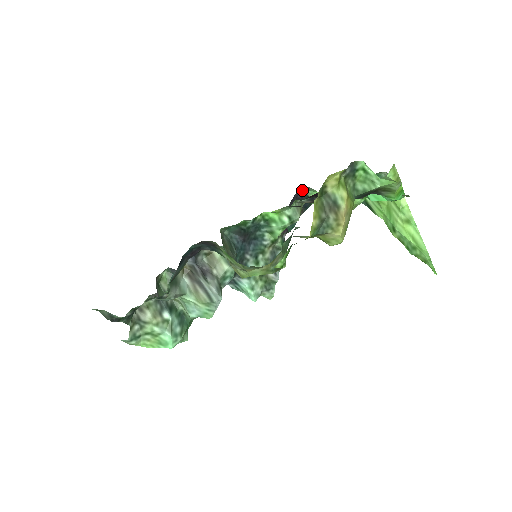
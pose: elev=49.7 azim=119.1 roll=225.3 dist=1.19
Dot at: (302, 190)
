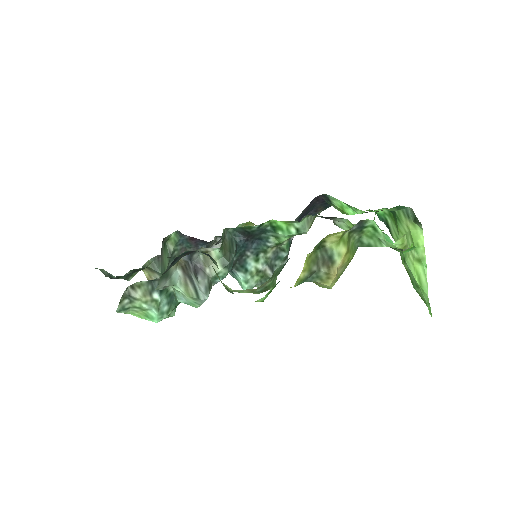
Dot at: (324, 194)
